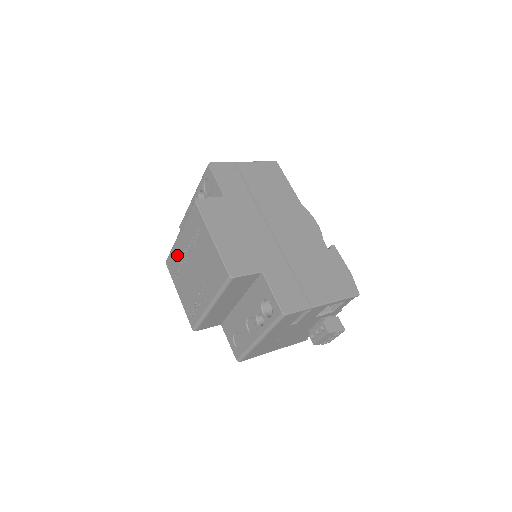
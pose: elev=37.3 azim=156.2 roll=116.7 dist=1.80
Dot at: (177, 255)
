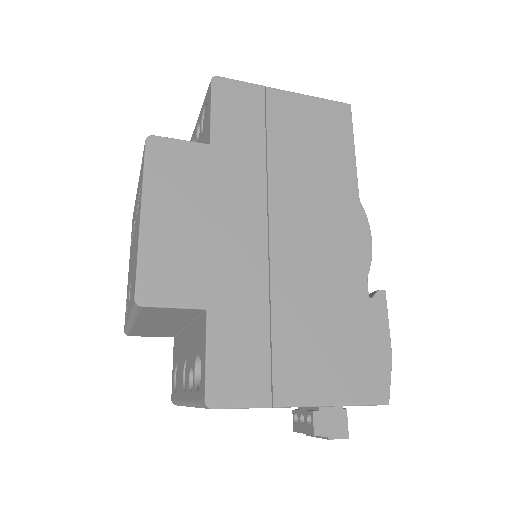
Dot at: (134, 214)
